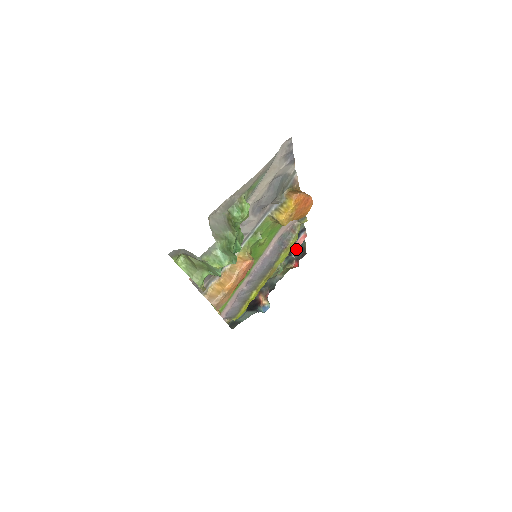
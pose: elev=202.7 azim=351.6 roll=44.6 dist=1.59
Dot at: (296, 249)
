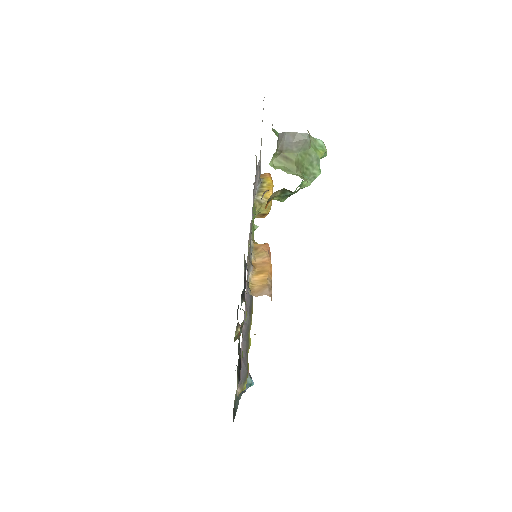
Dot at: occluded
